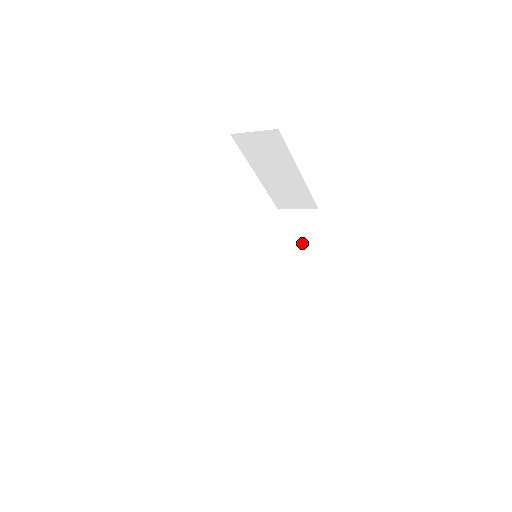
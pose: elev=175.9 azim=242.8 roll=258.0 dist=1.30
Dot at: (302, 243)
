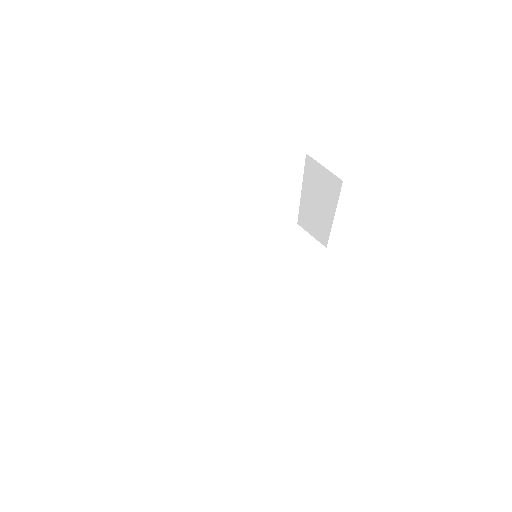
Dot at: (295, 265)
